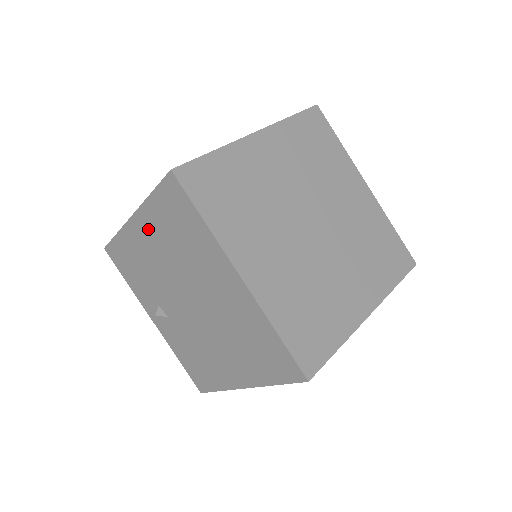
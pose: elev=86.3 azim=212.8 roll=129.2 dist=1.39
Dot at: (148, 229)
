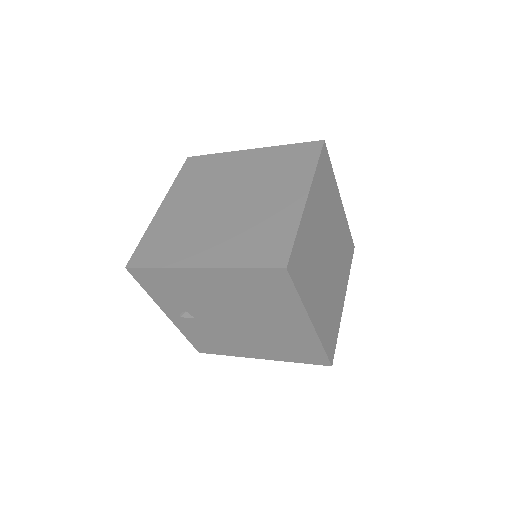
Dot at: (218, 280)
